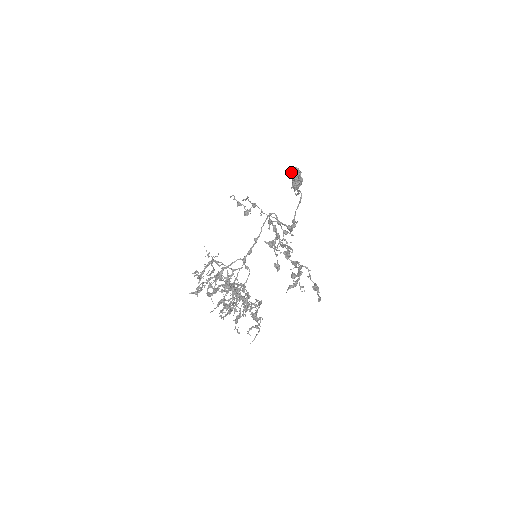
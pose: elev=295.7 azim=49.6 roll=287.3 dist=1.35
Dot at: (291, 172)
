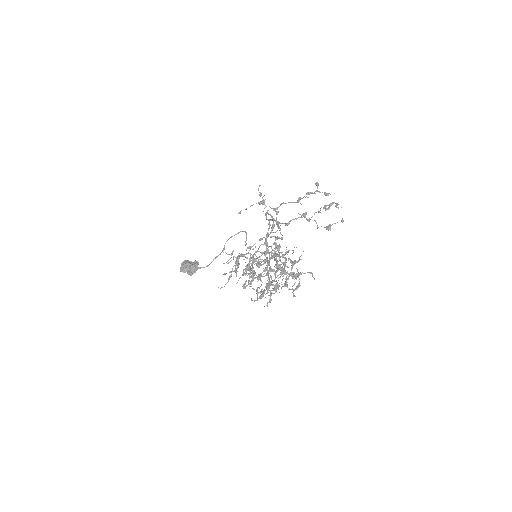
Dot at: (181, 266)
